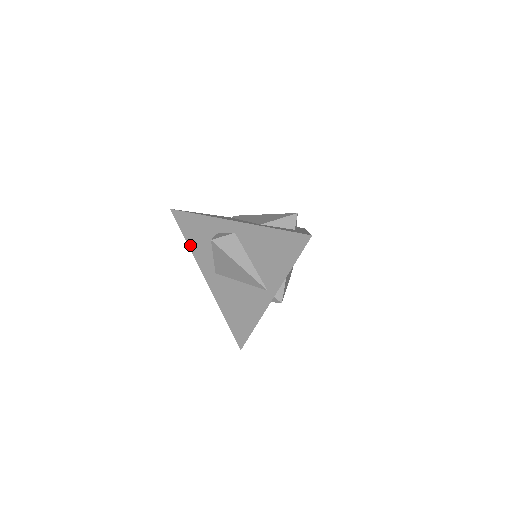
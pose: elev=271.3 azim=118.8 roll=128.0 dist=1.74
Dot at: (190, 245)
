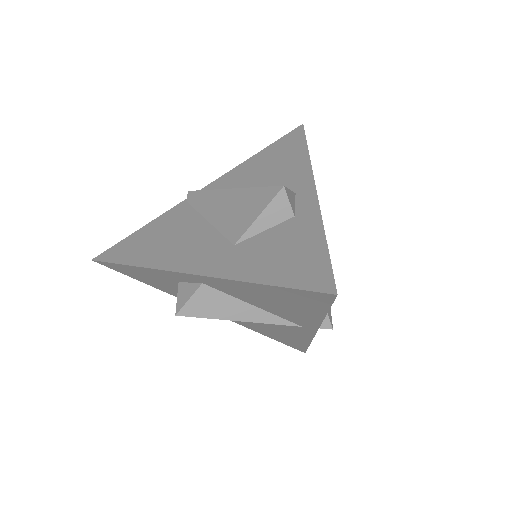
Dot at: (156, 287)
